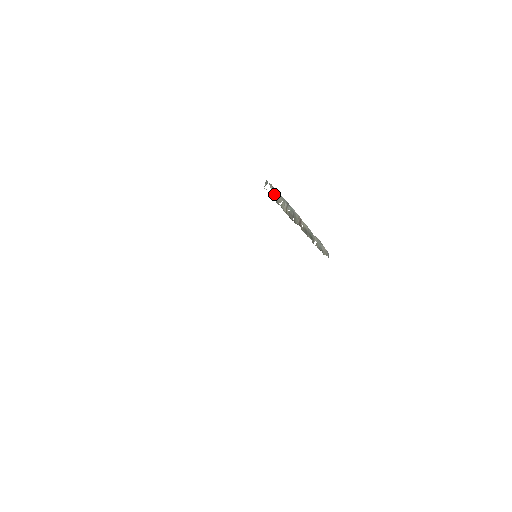
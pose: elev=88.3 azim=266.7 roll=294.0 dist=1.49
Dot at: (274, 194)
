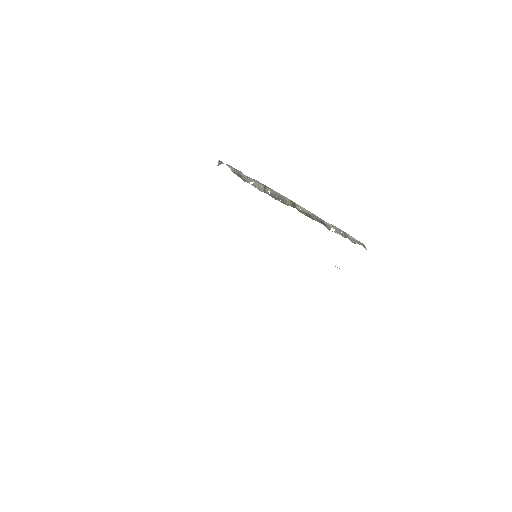
Dot at: (237, 174)
